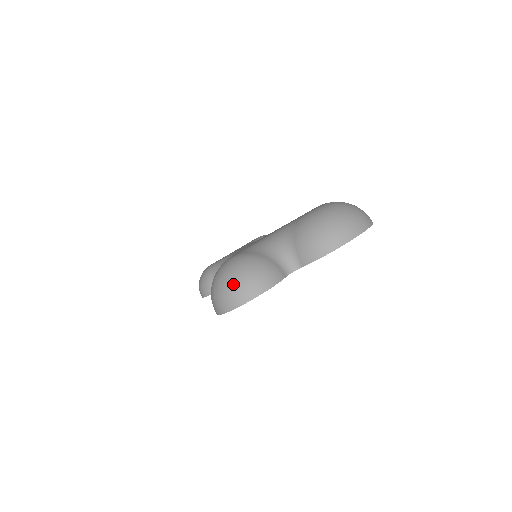
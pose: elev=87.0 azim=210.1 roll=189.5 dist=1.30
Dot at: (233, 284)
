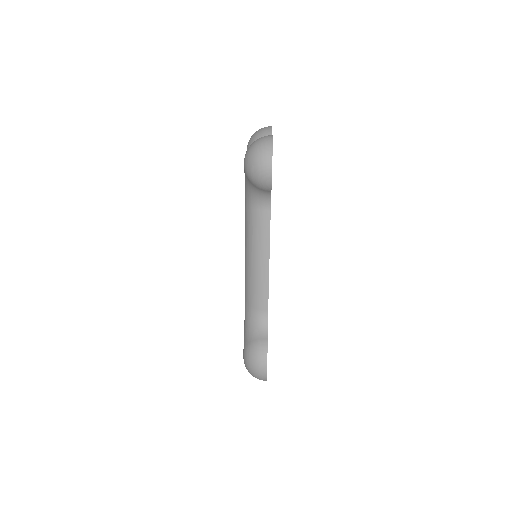
Dot at: (258, 142)
